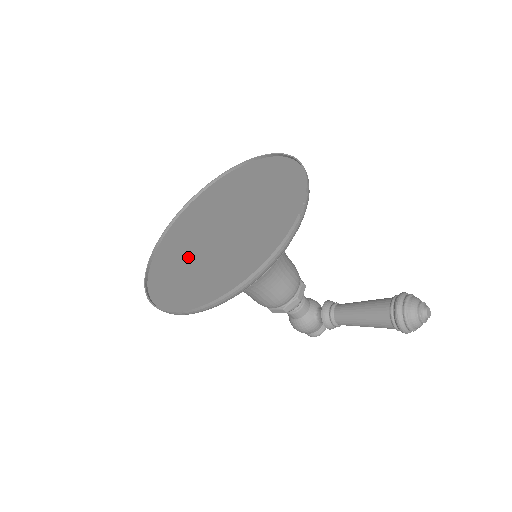
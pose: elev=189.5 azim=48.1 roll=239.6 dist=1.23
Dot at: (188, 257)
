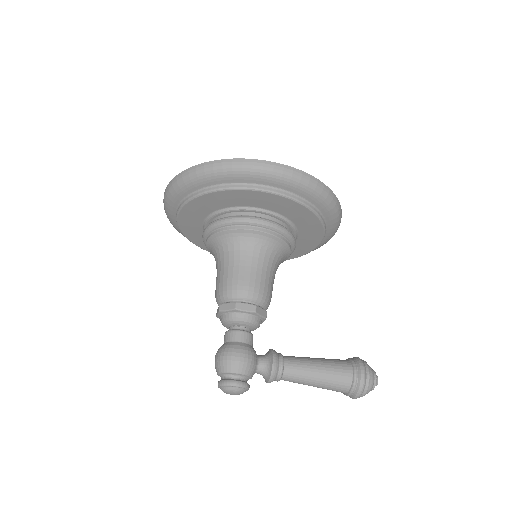
Dot at: occluded
